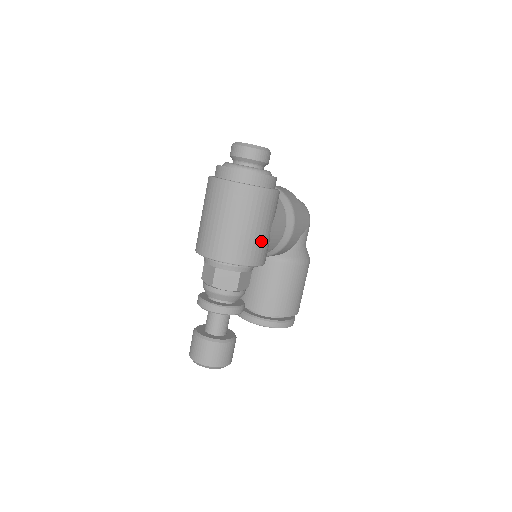
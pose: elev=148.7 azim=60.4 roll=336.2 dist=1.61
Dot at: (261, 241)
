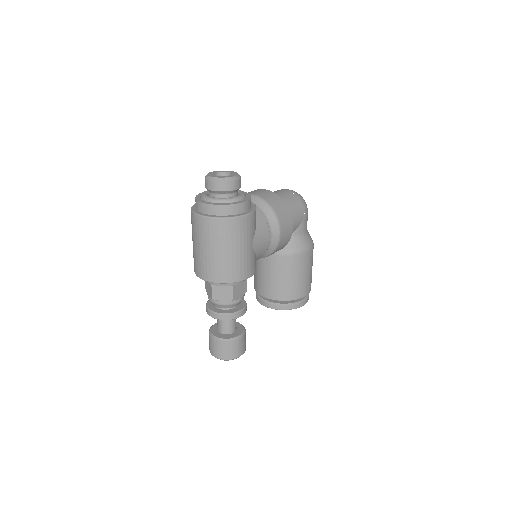
Dot at: (244, 259)
